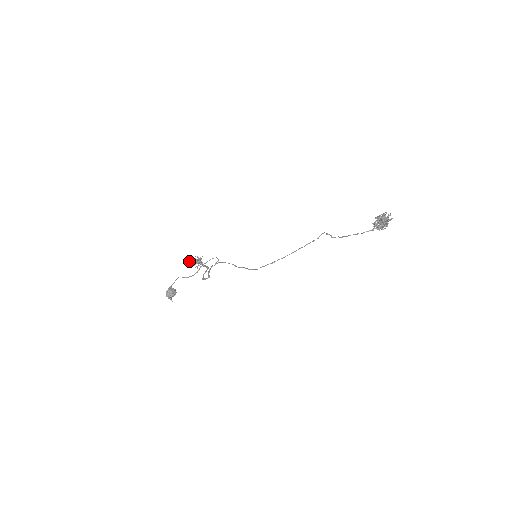
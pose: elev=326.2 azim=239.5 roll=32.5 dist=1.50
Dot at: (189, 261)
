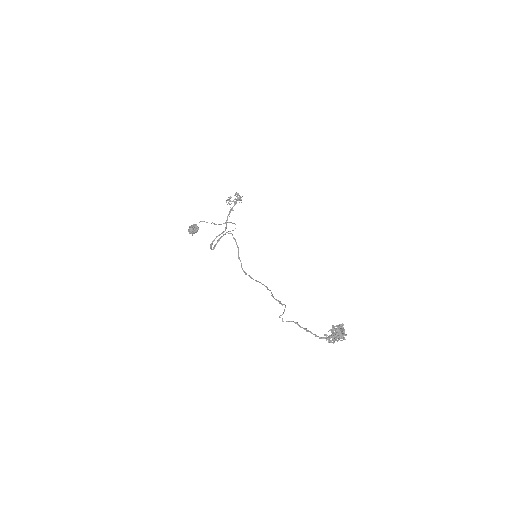
Dot at: (227, 199)
